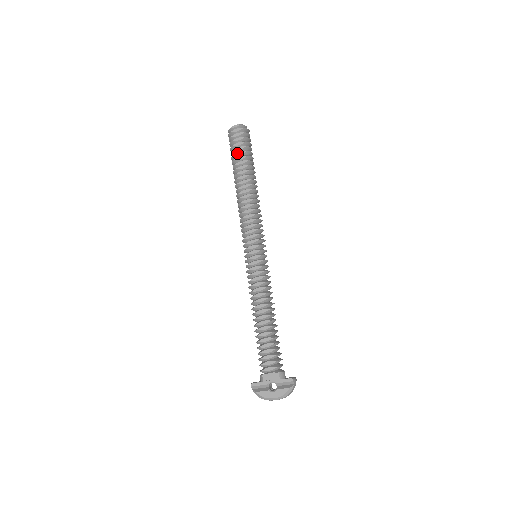
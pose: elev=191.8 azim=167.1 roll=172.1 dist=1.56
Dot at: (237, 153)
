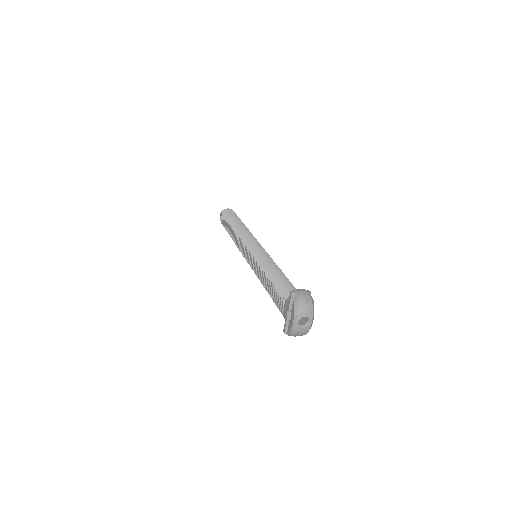
Dot at: (225, 225)
